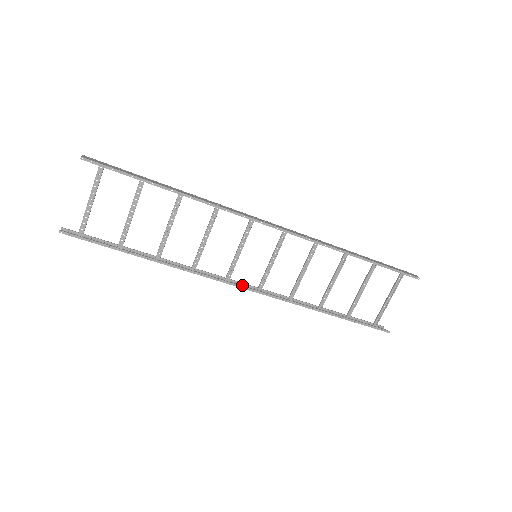
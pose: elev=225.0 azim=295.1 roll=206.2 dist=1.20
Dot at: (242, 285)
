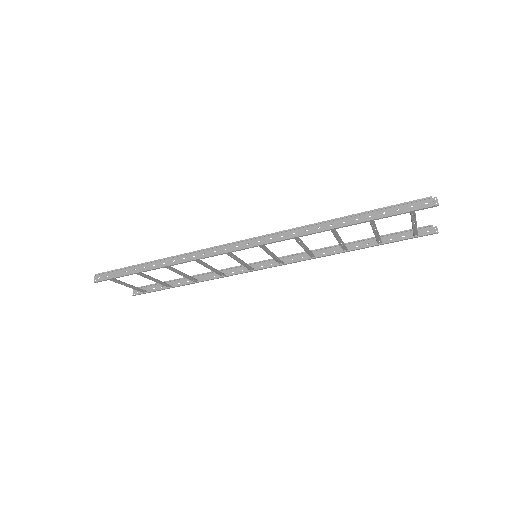
Dot at: (267, 262)
